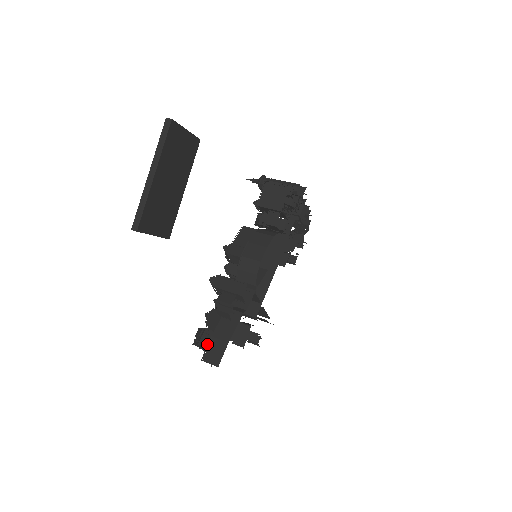
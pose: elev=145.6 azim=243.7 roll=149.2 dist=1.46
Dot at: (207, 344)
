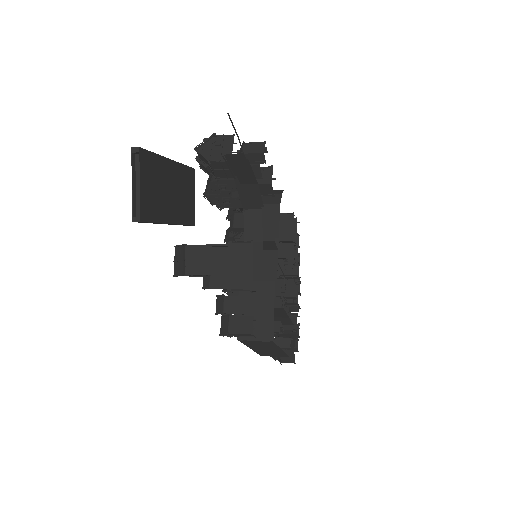
Dot at: (228, 138)
